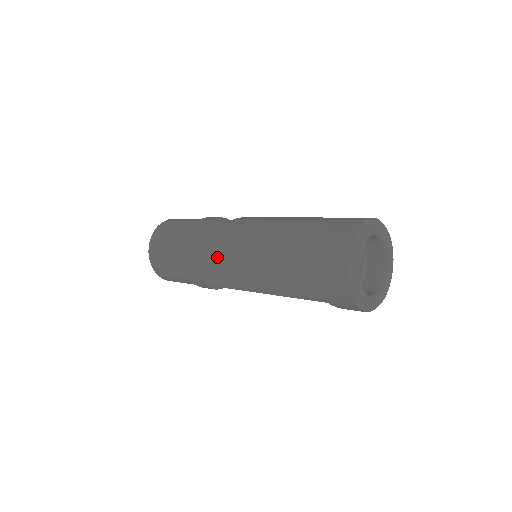
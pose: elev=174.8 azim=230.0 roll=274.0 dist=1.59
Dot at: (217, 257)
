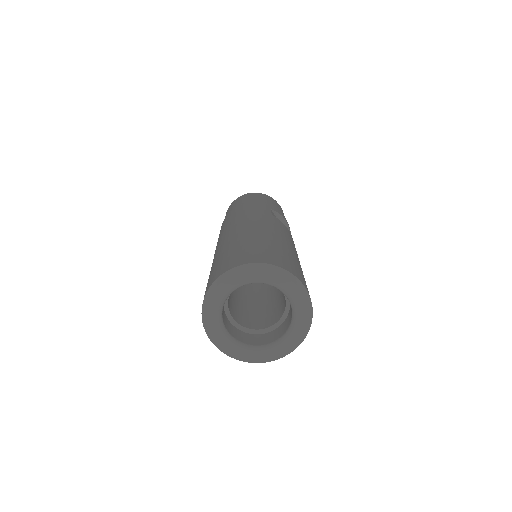
Dot at: (232, 220)
